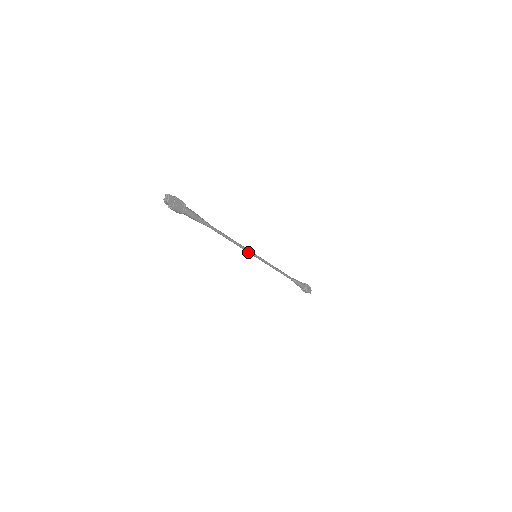
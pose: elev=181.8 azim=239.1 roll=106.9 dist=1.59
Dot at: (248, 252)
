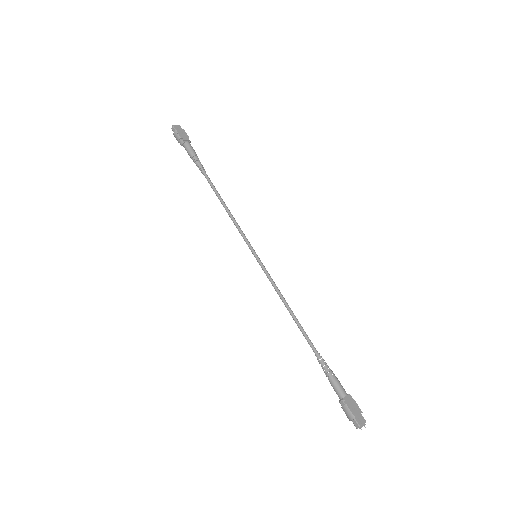
Dot at: (245, 241)
